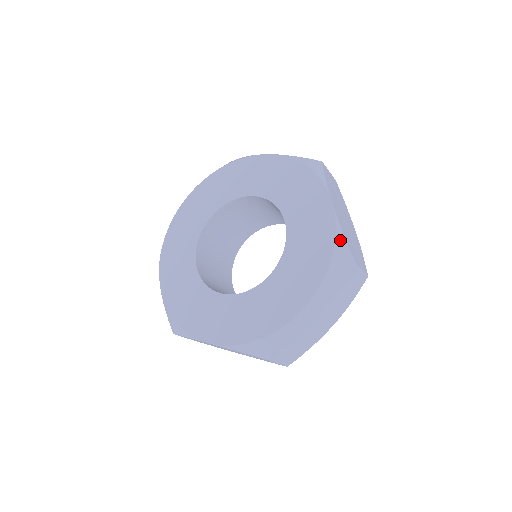
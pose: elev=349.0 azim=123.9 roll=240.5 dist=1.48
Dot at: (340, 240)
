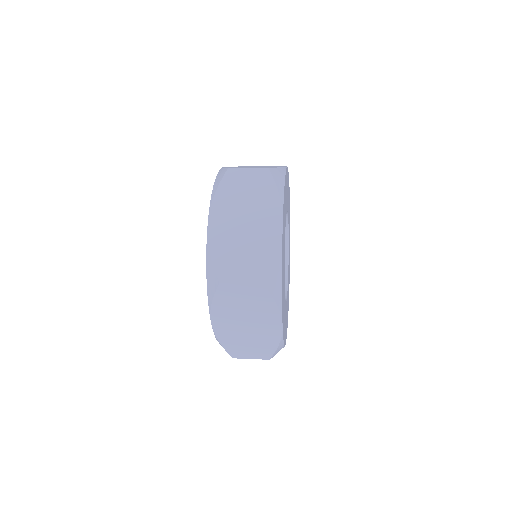
Dot at: (220, 172)
